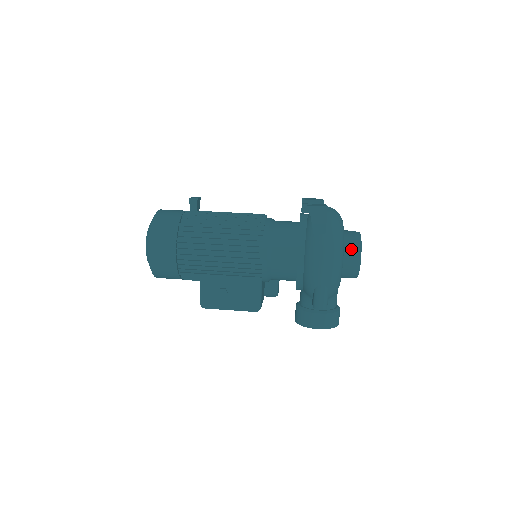
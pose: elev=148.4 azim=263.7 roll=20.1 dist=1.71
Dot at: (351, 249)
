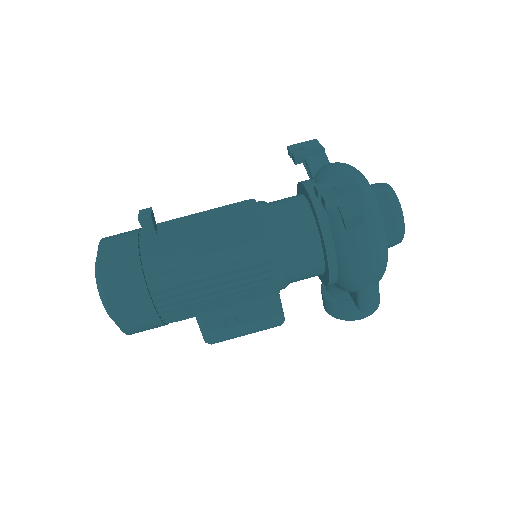
Dot at: (390, 219)
